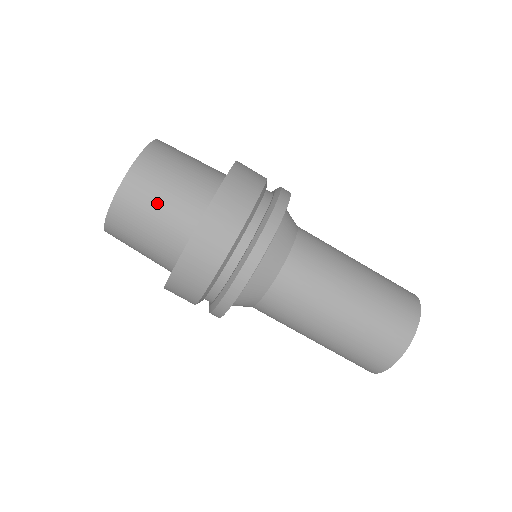
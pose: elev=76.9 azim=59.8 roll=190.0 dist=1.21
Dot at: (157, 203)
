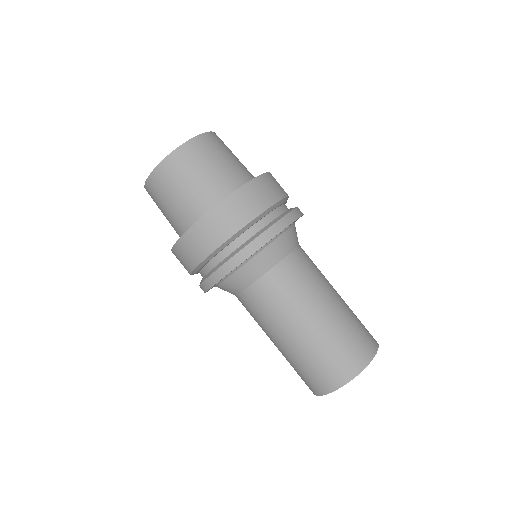
Dot at: (187, 182)
